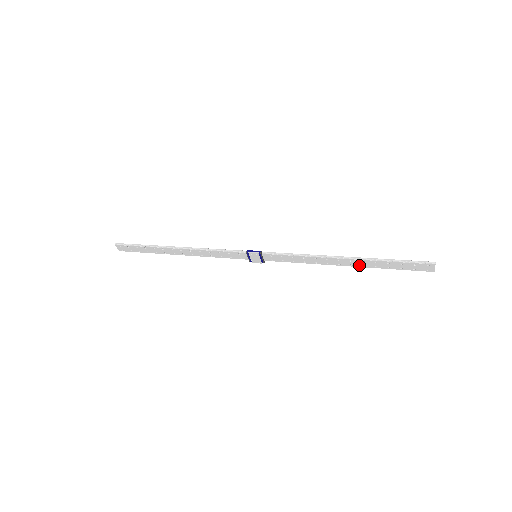
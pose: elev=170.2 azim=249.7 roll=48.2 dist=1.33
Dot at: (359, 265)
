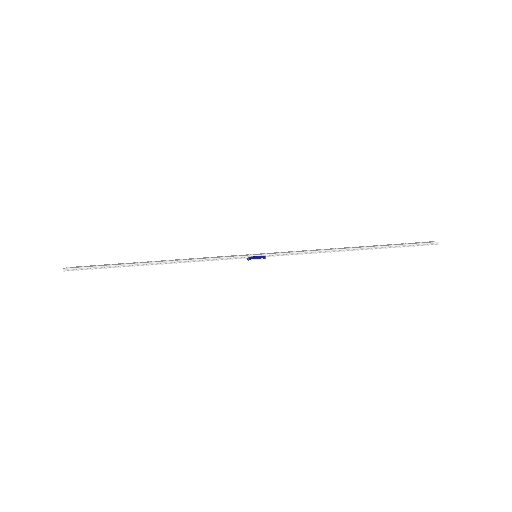
Dot at: occluded
